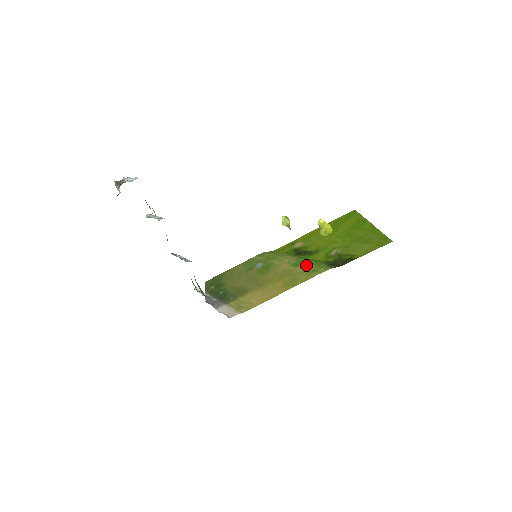
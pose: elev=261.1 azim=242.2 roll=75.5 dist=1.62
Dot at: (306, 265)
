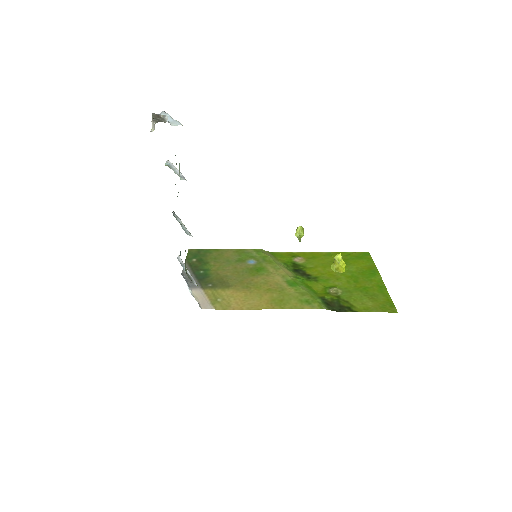
Dot at: (301, 290)
